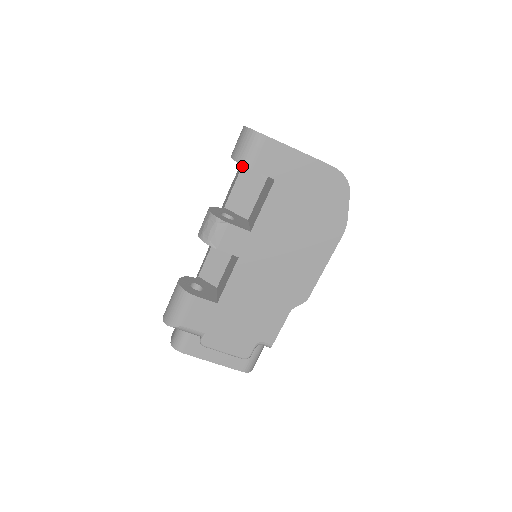
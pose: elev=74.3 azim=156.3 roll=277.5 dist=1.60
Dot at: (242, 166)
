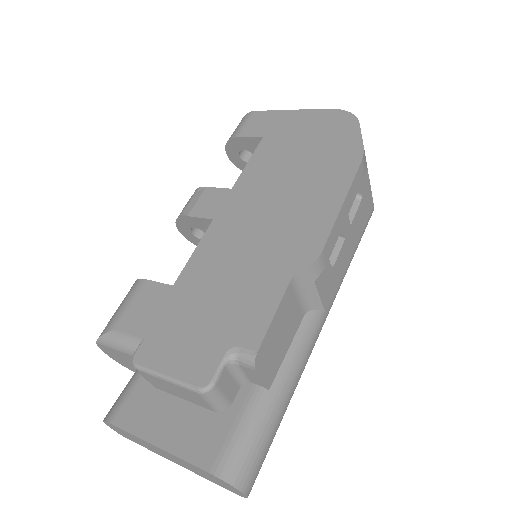
Dot at: occluded
